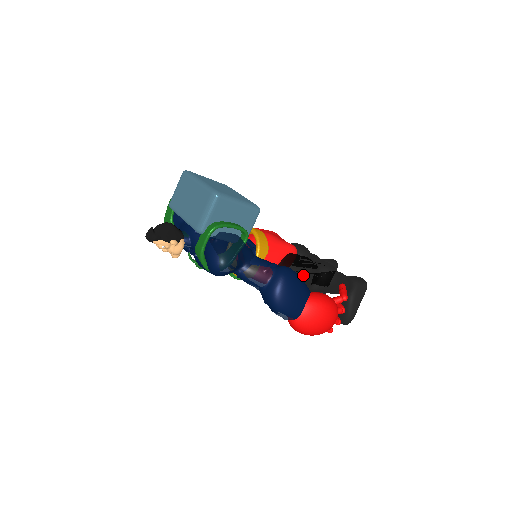
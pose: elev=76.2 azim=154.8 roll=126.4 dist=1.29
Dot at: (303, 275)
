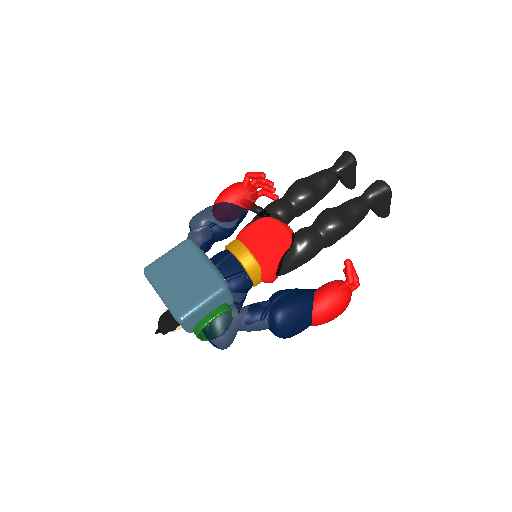
Dot at: (306, 259)
